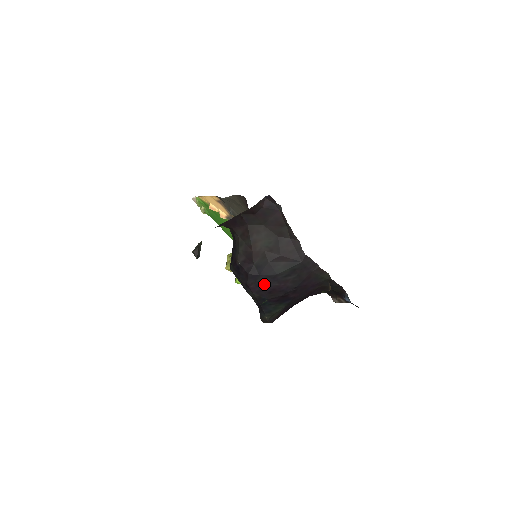
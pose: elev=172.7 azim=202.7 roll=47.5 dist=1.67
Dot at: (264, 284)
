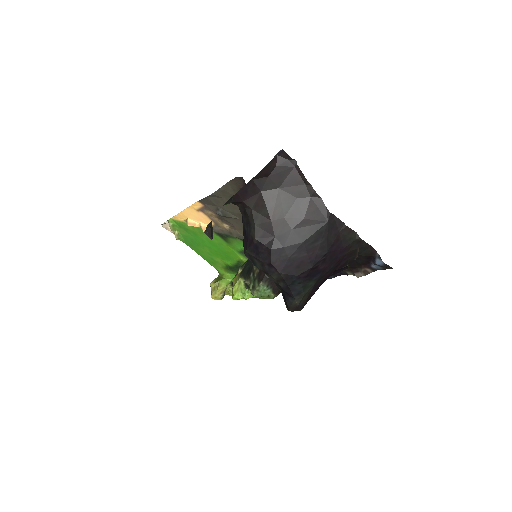
Dot at: (290, 257)
